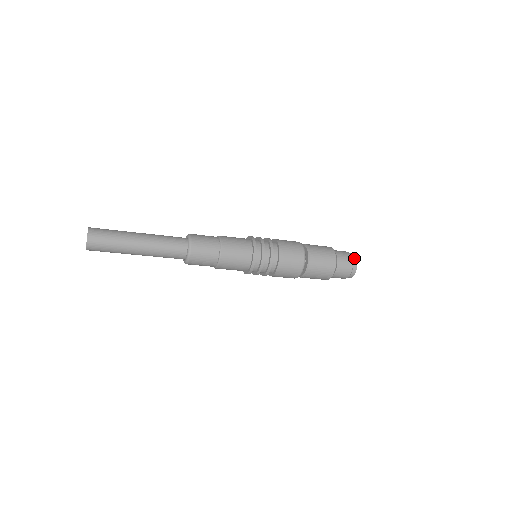
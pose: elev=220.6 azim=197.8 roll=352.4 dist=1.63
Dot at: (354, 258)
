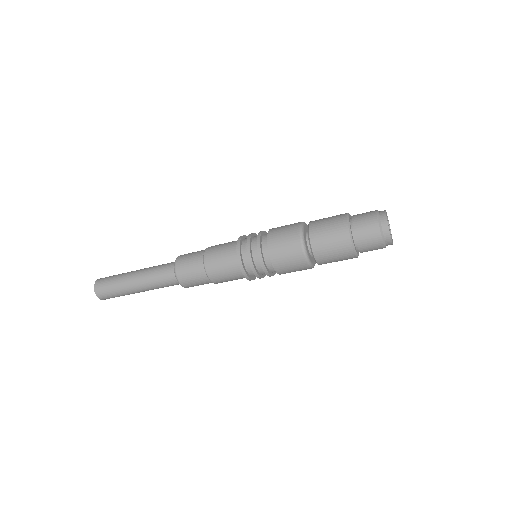
Dot at: (381, 211)
